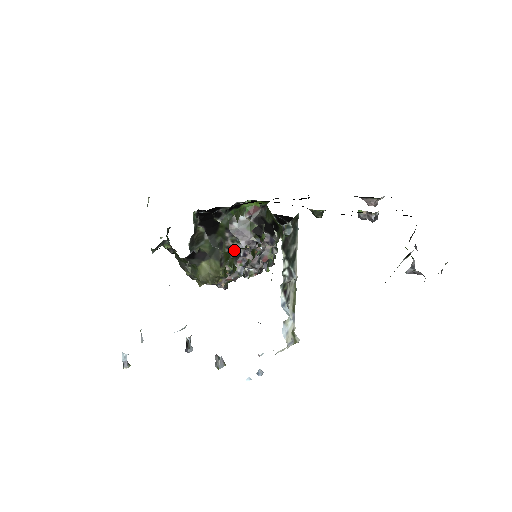
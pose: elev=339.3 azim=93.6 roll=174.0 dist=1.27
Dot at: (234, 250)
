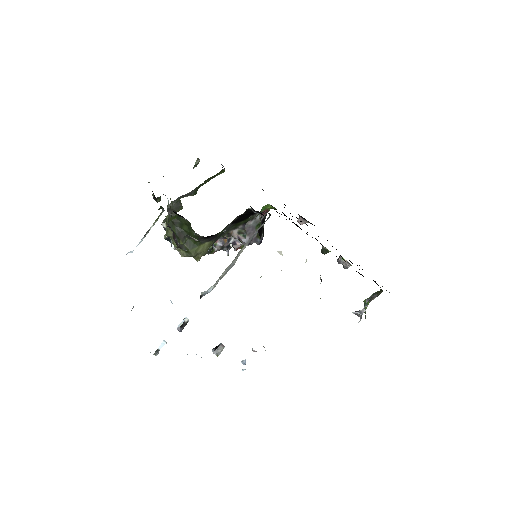
Dot at: occluded
